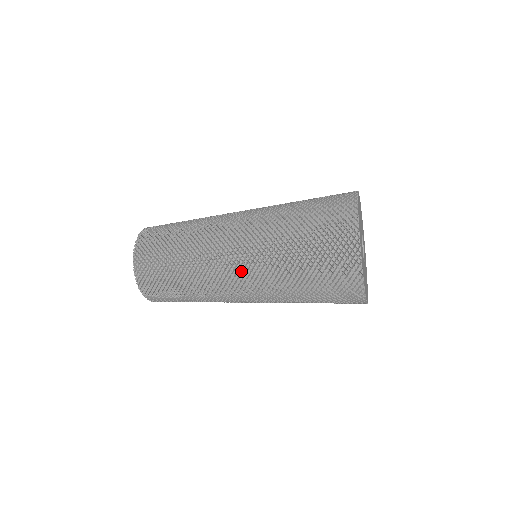
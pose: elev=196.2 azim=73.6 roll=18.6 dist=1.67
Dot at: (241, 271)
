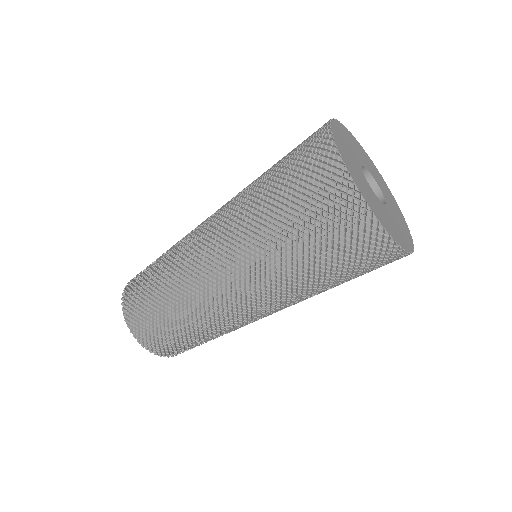
Dot at: (255, 304)
